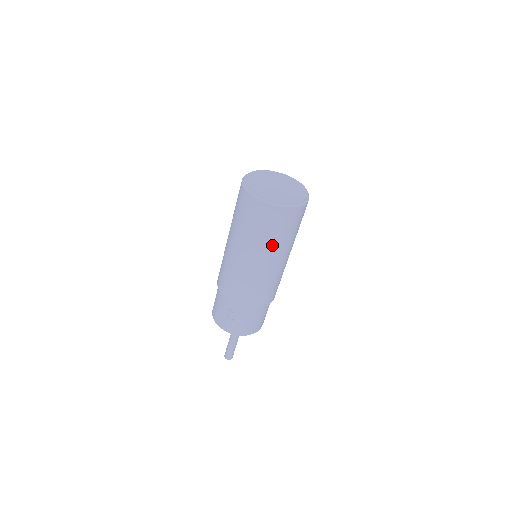
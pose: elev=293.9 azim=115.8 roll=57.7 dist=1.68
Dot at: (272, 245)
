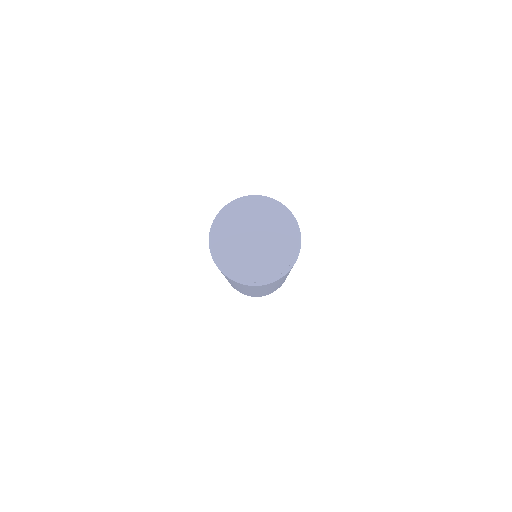
Dot at: (281, 281)
